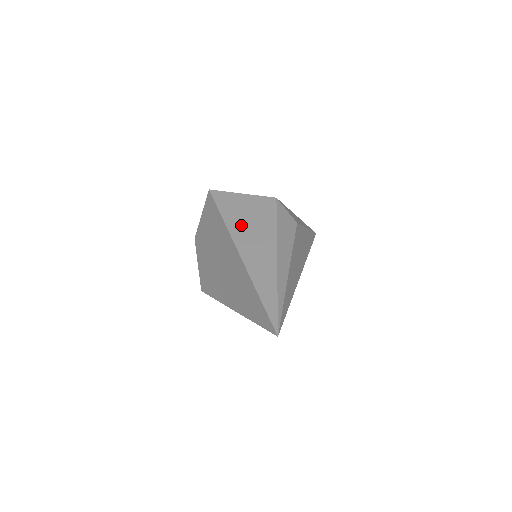
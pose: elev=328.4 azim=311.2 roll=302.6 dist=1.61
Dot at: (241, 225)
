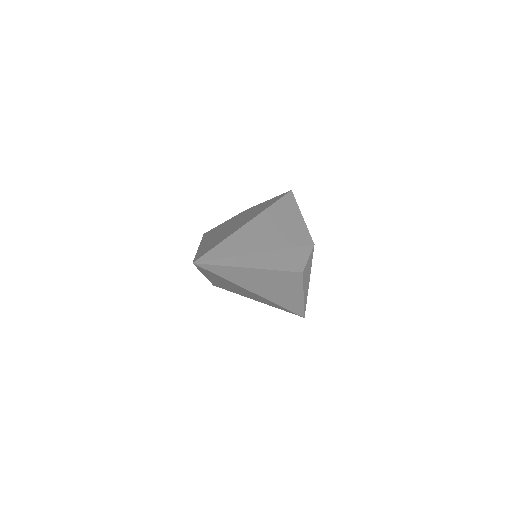
Dot at: (275, 219)
